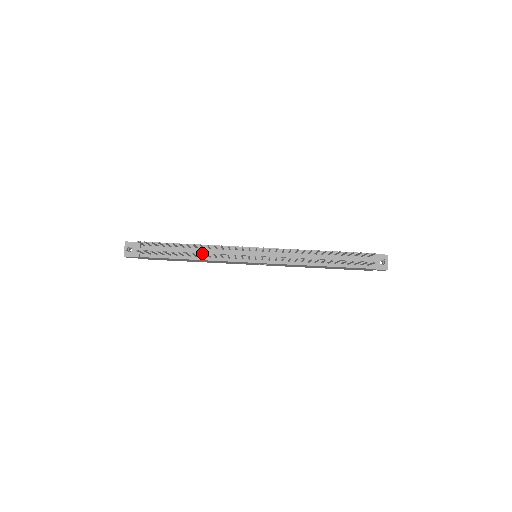
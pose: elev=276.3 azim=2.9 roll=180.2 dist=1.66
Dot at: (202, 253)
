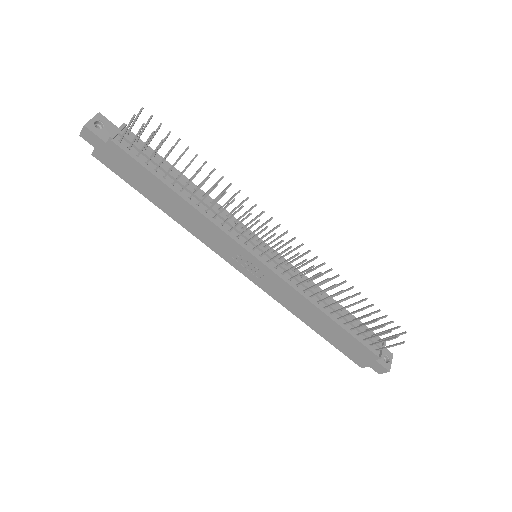
Dot at: (199, 200)
